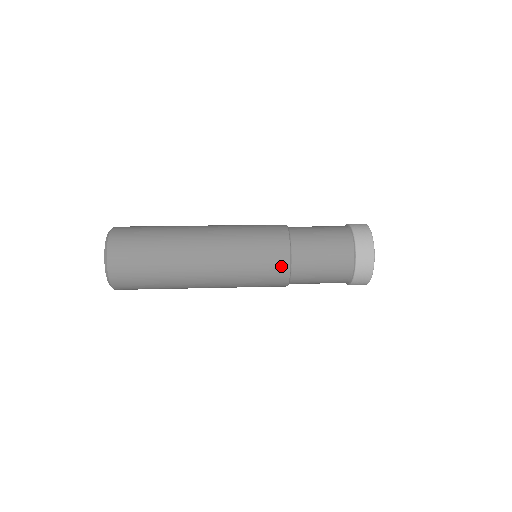
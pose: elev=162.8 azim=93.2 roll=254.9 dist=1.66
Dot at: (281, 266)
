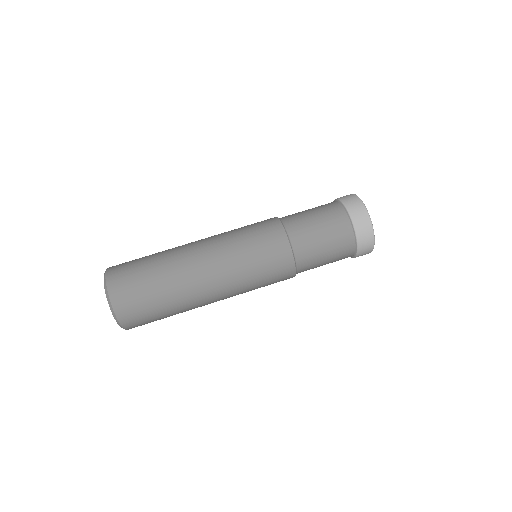
Dot at: (287, 275)
